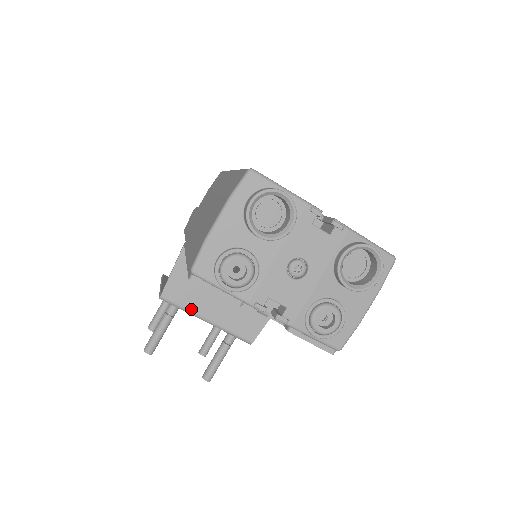
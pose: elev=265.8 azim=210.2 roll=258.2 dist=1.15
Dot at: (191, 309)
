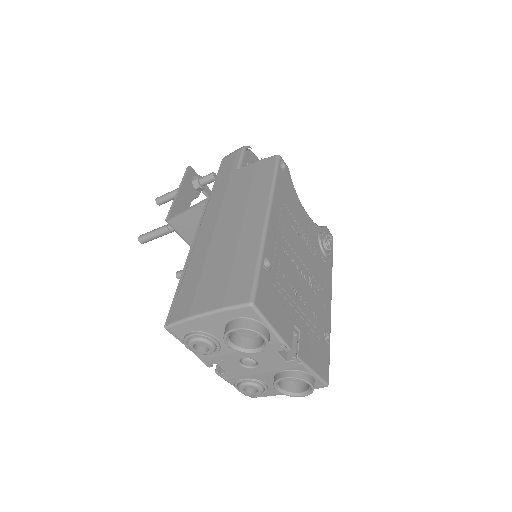
Dot at: (188, 241)
